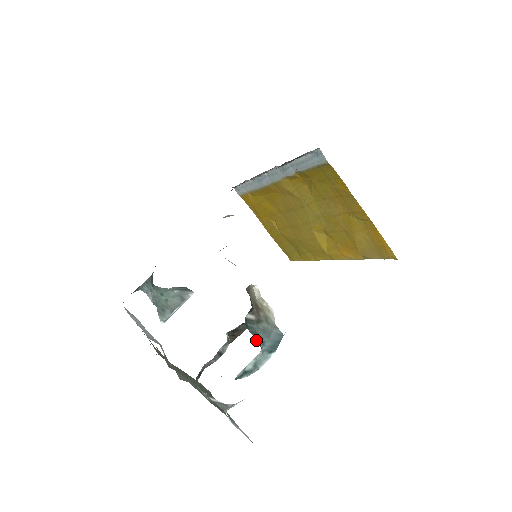
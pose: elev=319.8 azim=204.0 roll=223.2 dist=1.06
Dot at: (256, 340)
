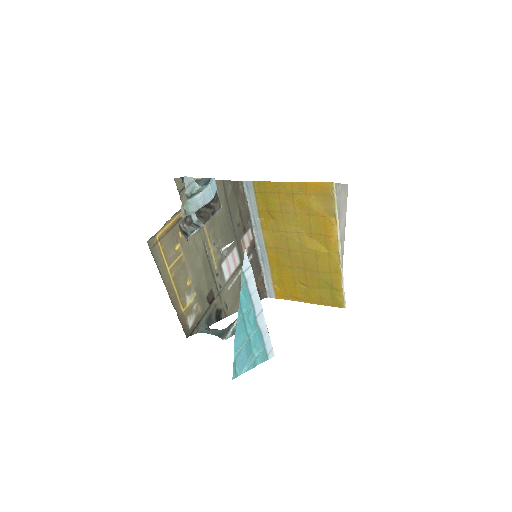
Dot at: occluded
